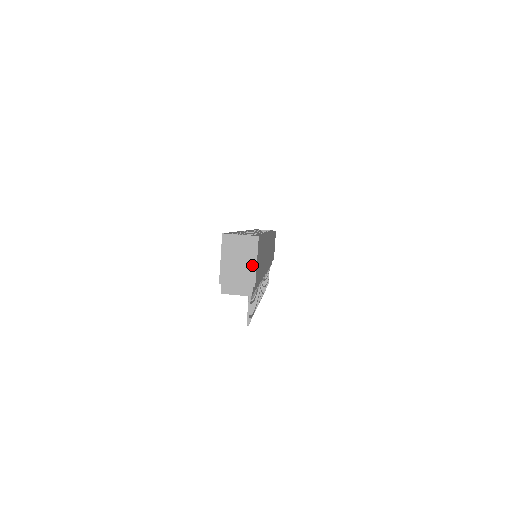
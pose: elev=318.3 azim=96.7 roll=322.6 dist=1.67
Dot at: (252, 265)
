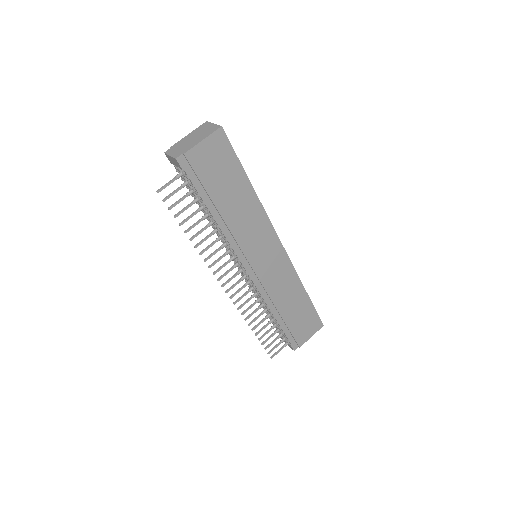
Dot at: (198, 141)
